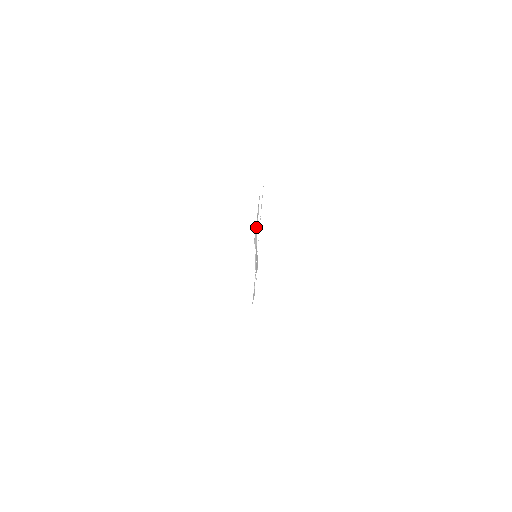
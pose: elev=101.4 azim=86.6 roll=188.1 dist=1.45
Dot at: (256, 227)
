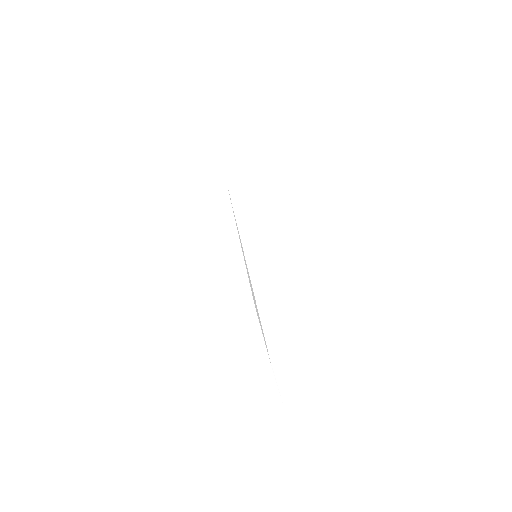
Dot at: (245, 263)
